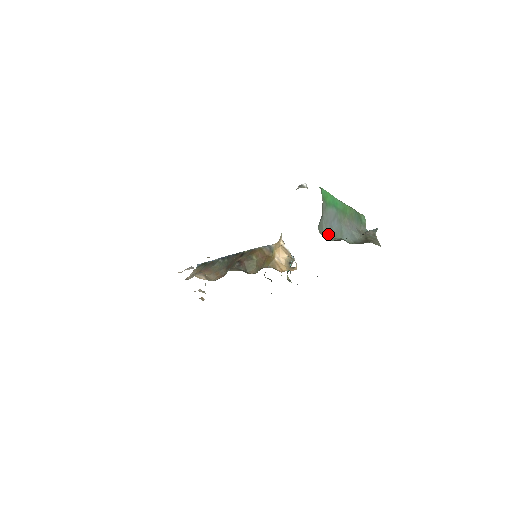
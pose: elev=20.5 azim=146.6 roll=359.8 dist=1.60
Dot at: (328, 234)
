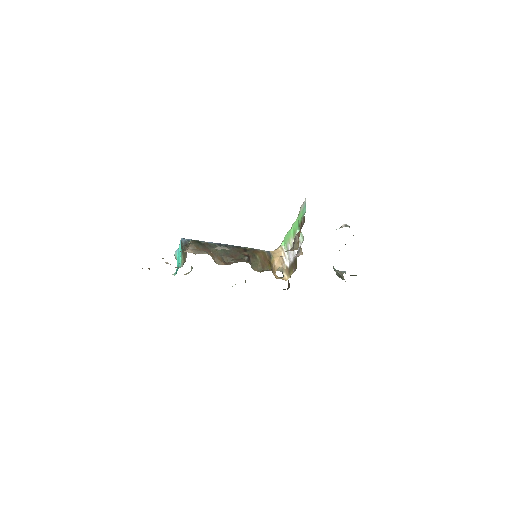
Dot at: occluded
